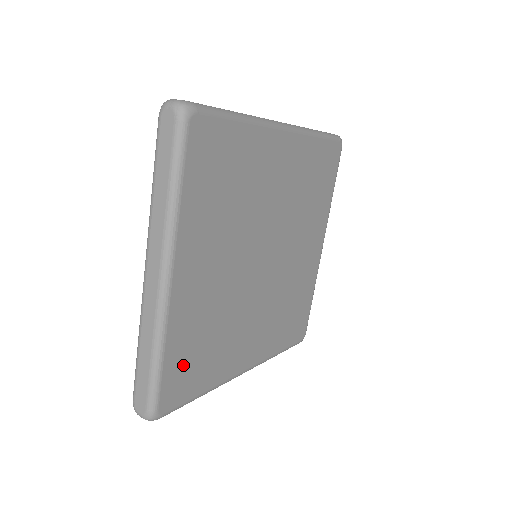
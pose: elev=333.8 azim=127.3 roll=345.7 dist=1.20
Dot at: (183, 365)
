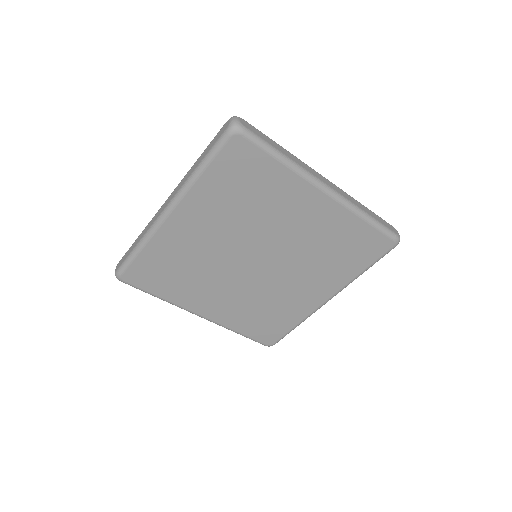
Dot at: (152, 268)
